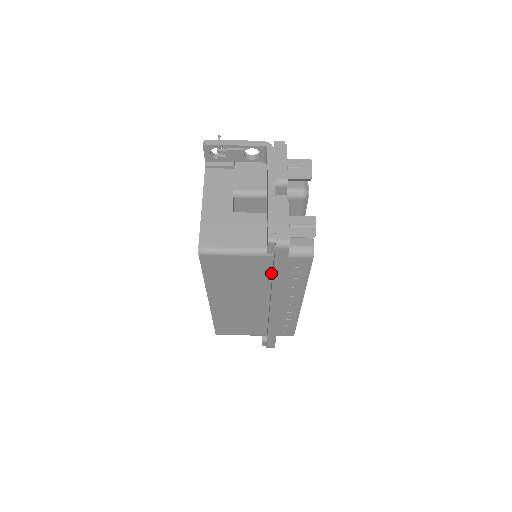
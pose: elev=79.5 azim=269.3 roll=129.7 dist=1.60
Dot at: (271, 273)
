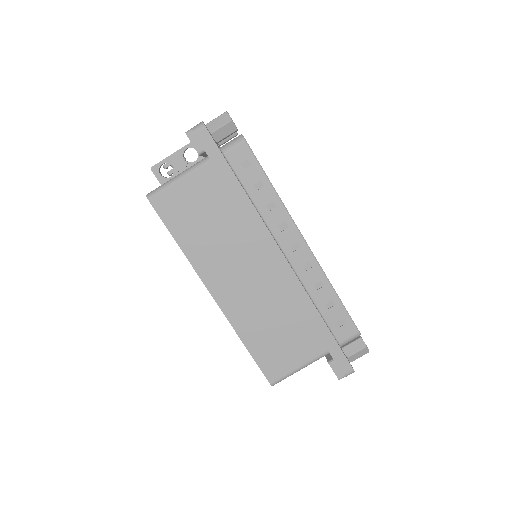
Dot at: (230, 194)
